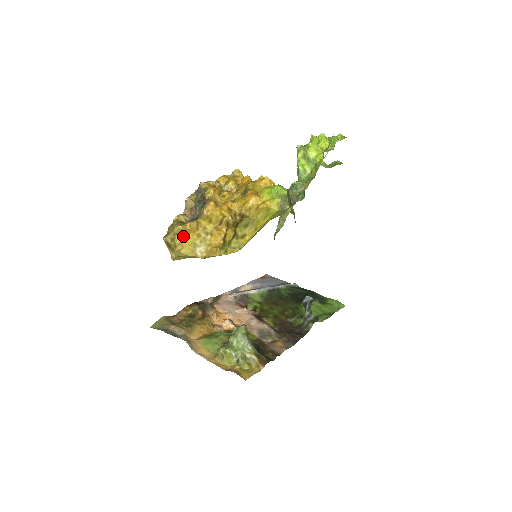
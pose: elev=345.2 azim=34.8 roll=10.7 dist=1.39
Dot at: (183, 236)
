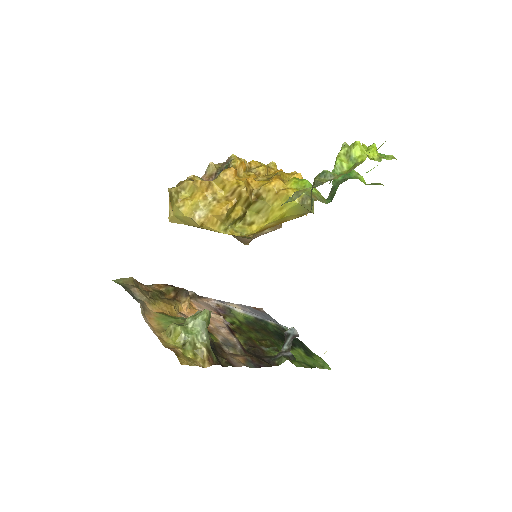
Dot at: (190, 194)
